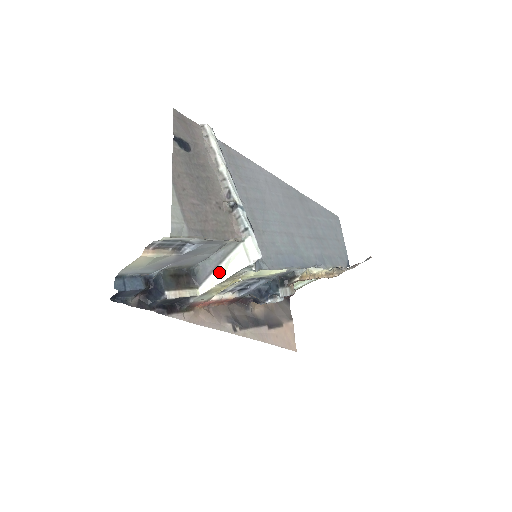
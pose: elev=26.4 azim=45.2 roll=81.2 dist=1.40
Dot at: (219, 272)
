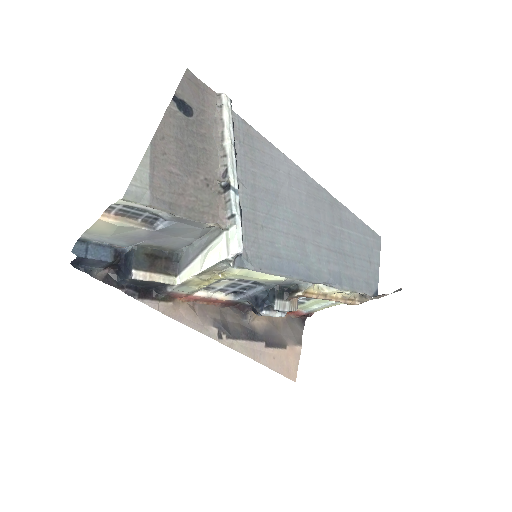
Dot at: (198, 262)
